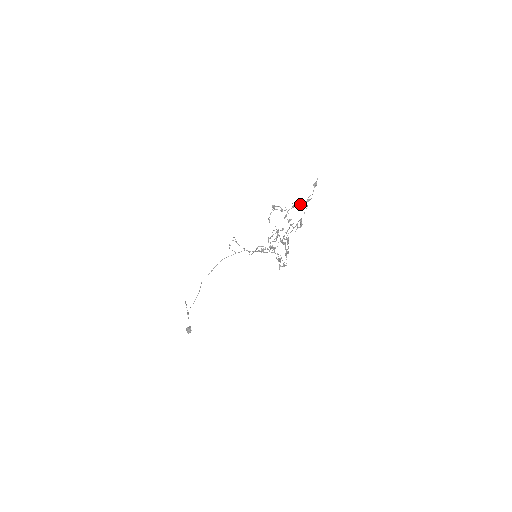
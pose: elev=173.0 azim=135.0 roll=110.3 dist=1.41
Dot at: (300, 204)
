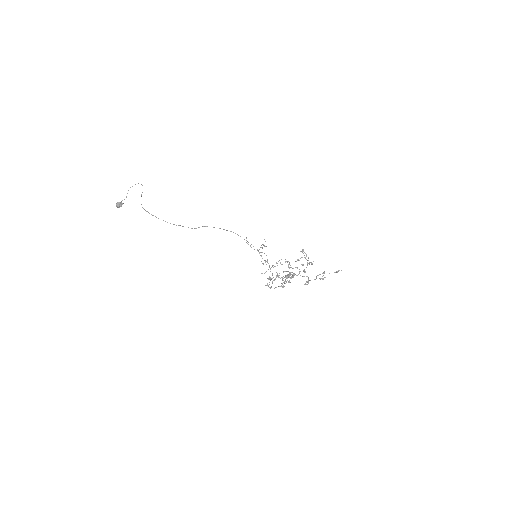
Dot at: occluded
